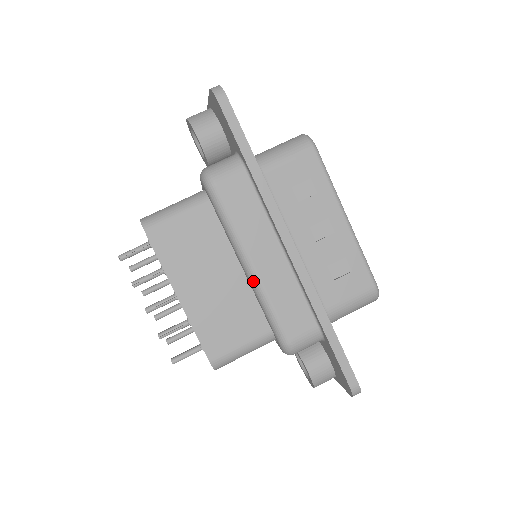
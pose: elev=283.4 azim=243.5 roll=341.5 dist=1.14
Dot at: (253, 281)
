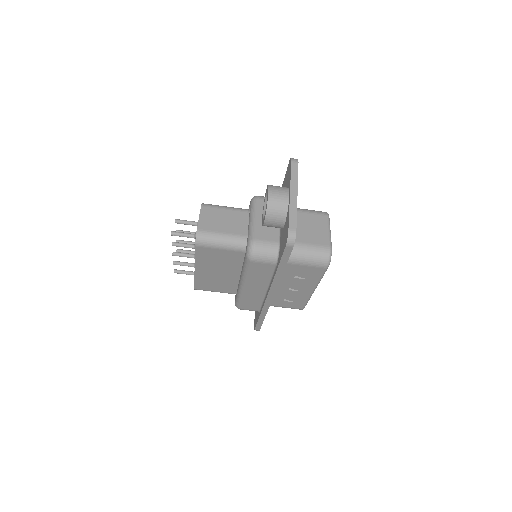
Dot at: (240, 289)
